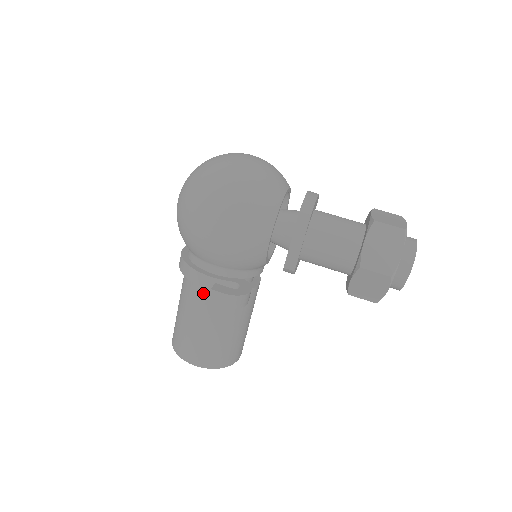
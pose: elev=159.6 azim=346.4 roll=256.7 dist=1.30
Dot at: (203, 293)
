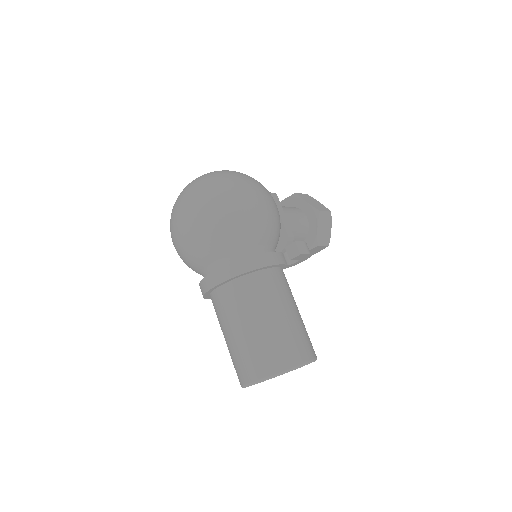
Dot at: (273, 277)
